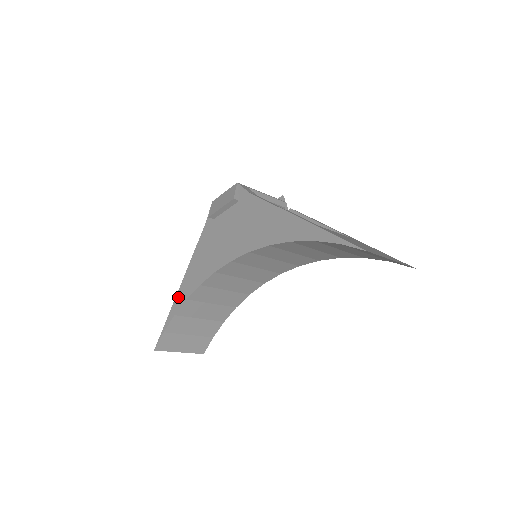
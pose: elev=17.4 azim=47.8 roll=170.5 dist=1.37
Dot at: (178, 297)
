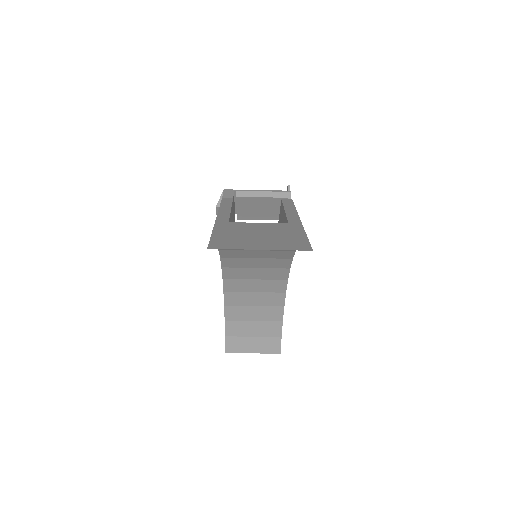
Dot at: occluded
